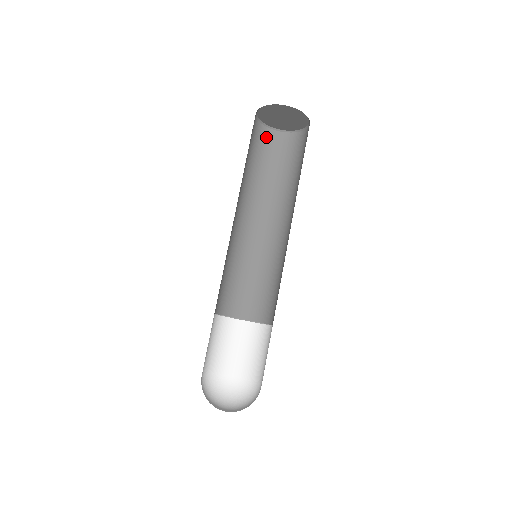
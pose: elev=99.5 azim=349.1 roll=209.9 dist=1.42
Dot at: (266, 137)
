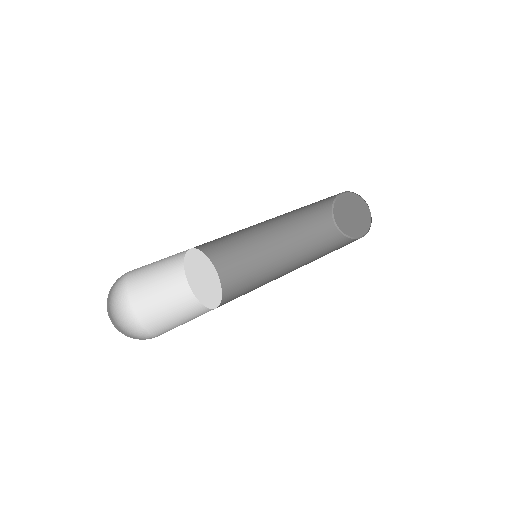
Dot at: (337, 237)
